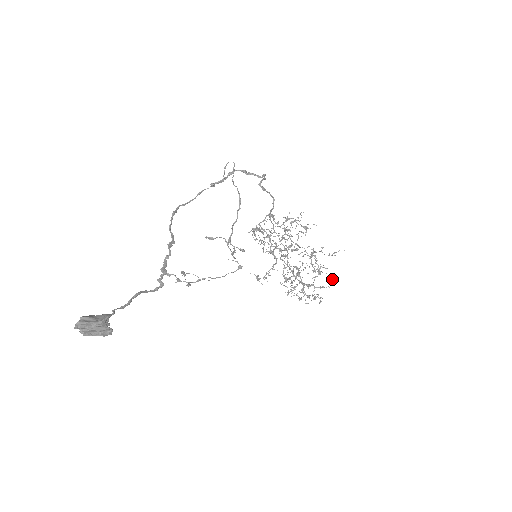
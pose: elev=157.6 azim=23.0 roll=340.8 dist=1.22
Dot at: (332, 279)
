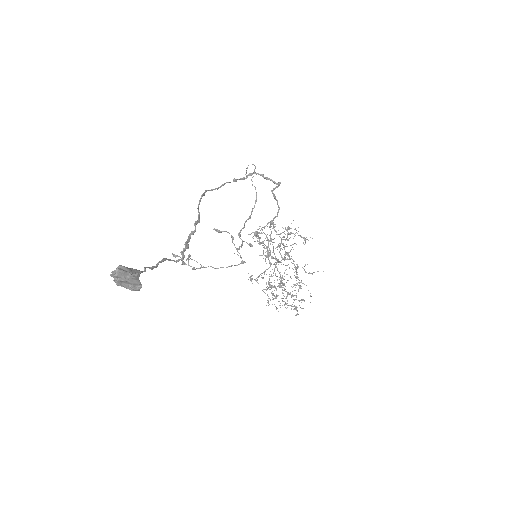
Dot at: (310, 295)
